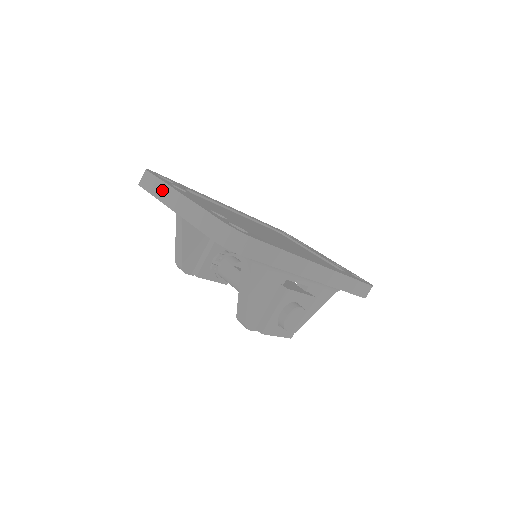
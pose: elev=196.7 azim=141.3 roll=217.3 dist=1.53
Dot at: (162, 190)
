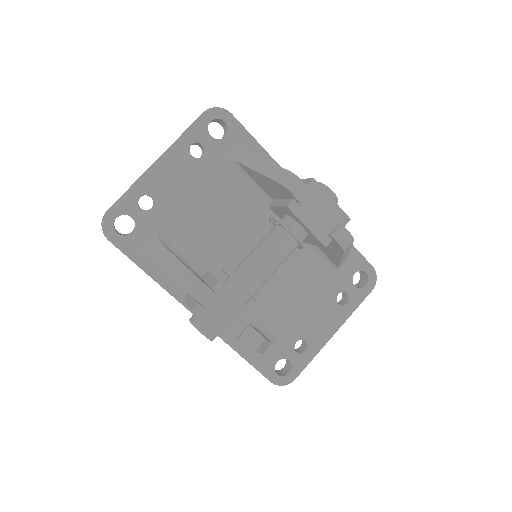
Dot at: occluded
